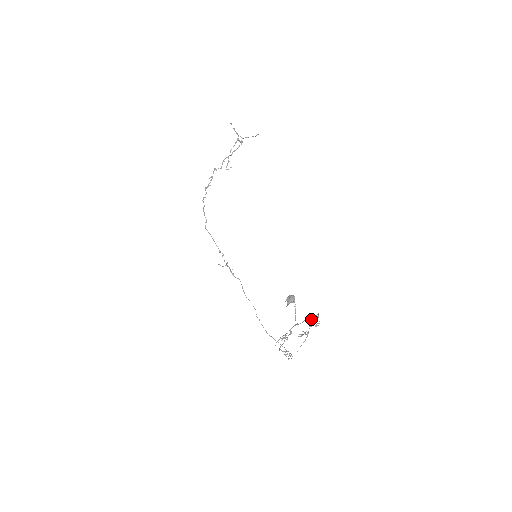
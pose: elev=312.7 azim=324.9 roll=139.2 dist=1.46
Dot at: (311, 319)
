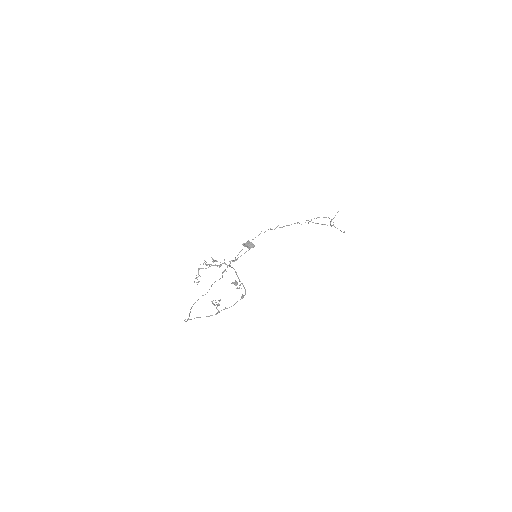
Dot at: (240, 281)
